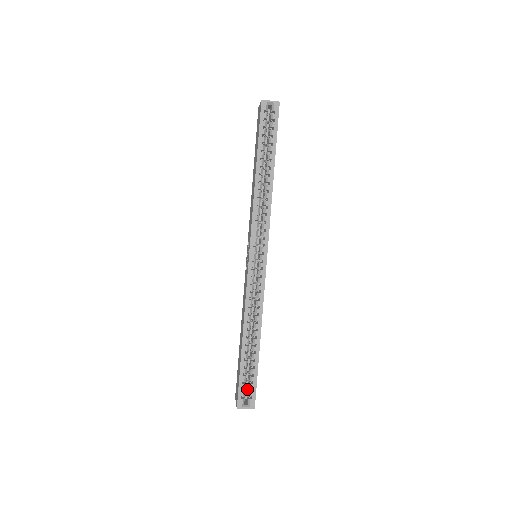
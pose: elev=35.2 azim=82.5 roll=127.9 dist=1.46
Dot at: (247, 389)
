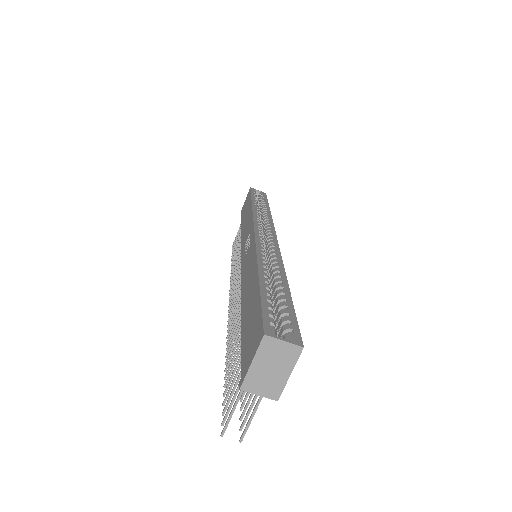
Dot at: occluded
